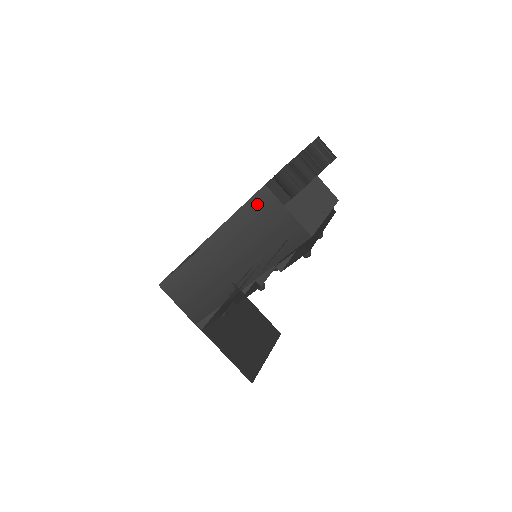
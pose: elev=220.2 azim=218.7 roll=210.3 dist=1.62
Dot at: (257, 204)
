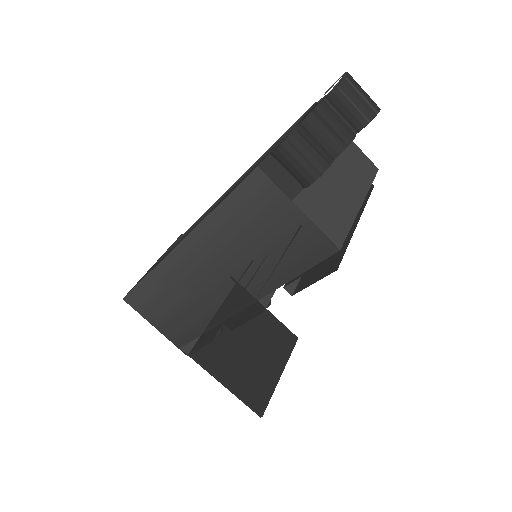
Dot at: (247, 197)
